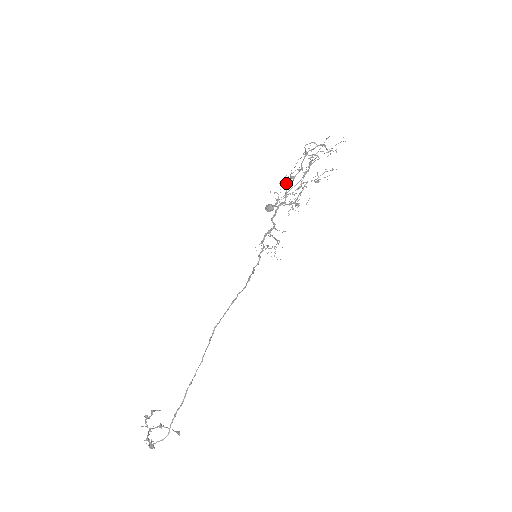
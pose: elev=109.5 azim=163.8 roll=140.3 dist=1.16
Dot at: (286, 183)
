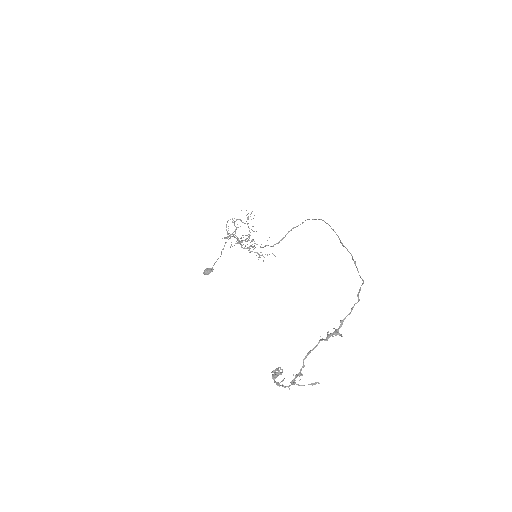
Dot at: occluded
